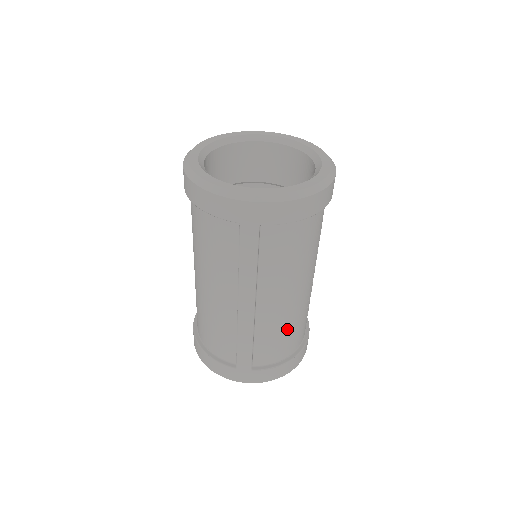
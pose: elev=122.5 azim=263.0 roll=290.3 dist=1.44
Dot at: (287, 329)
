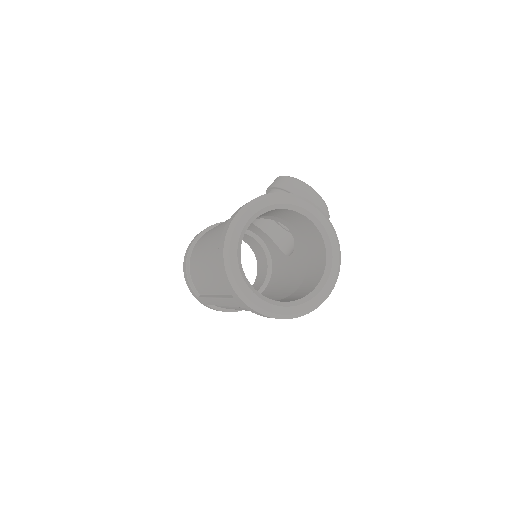
Dot at: occluded
